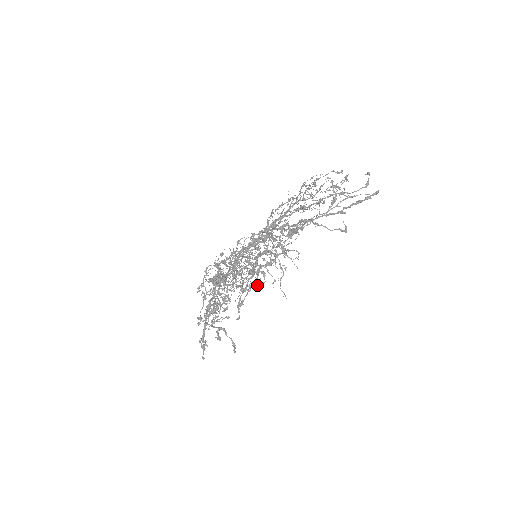
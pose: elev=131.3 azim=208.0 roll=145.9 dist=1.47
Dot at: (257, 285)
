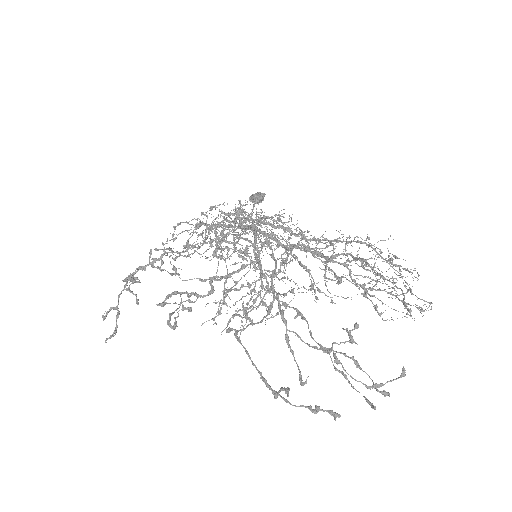
Dot at: (168, 321)
